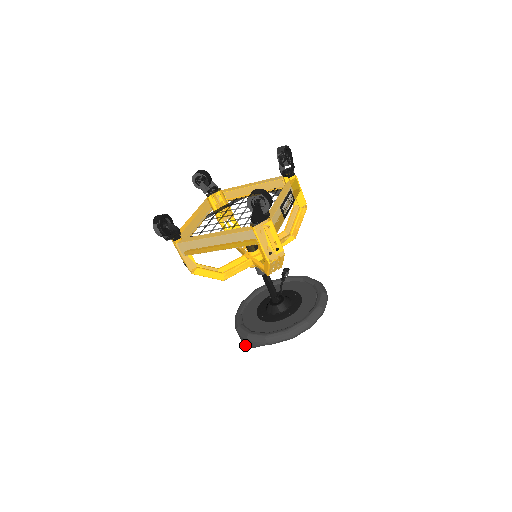
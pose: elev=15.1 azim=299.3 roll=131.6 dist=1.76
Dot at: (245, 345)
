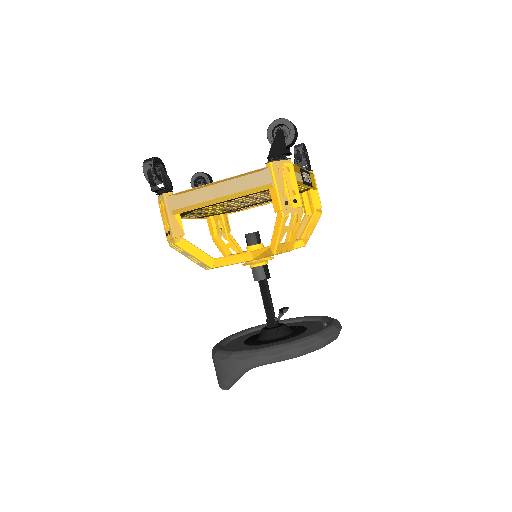
Dot at: (224, 377)
